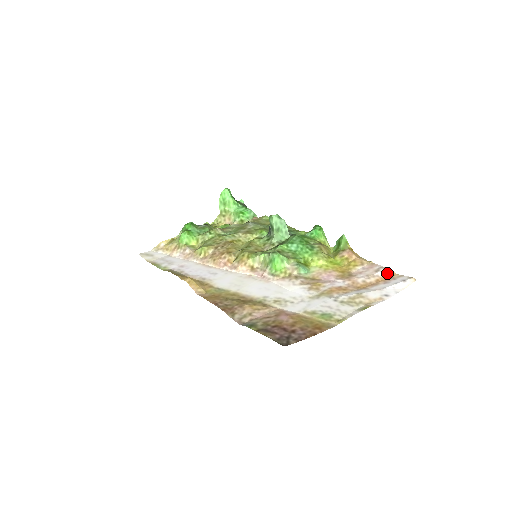
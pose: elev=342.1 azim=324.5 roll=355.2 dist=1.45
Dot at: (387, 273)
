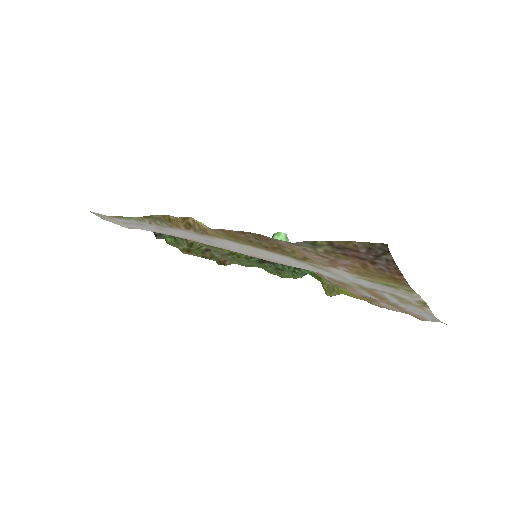
Dot at: occluded
